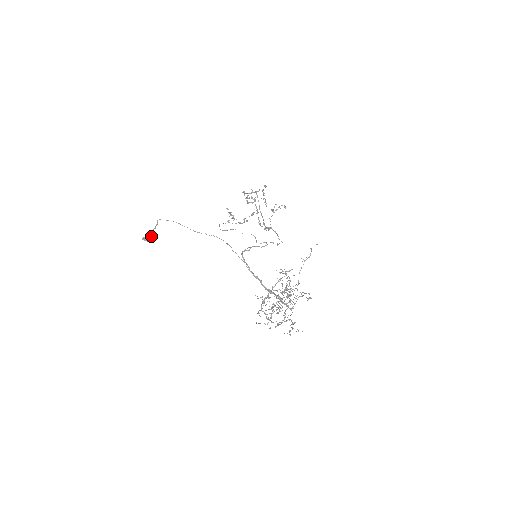
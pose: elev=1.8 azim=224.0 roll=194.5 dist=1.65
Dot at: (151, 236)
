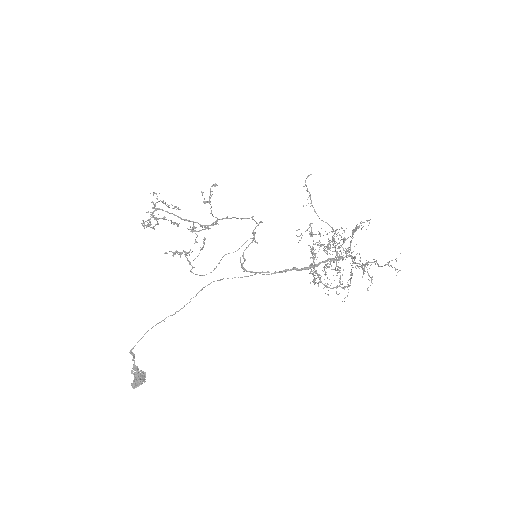
Dot at: (139, 374)
